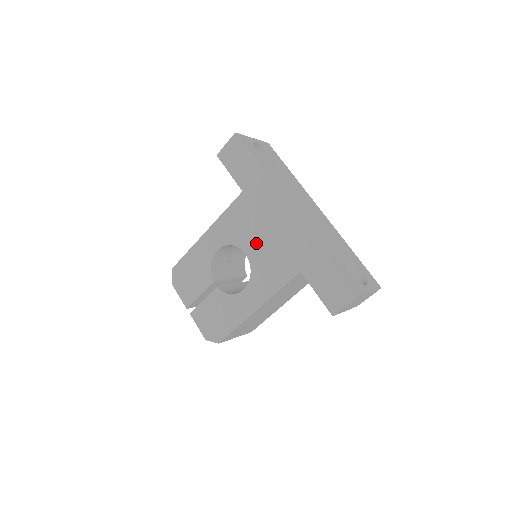
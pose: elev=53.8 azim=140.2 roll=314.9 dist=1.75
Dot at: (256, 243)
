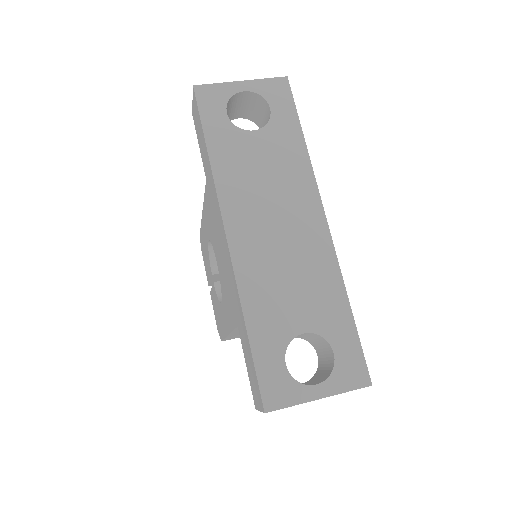
Dot at: (218, 257)
